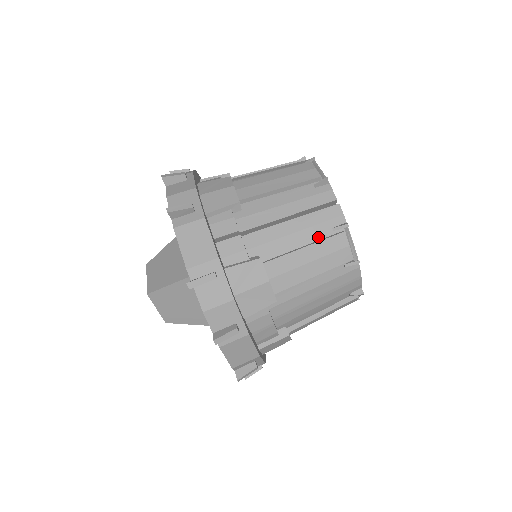
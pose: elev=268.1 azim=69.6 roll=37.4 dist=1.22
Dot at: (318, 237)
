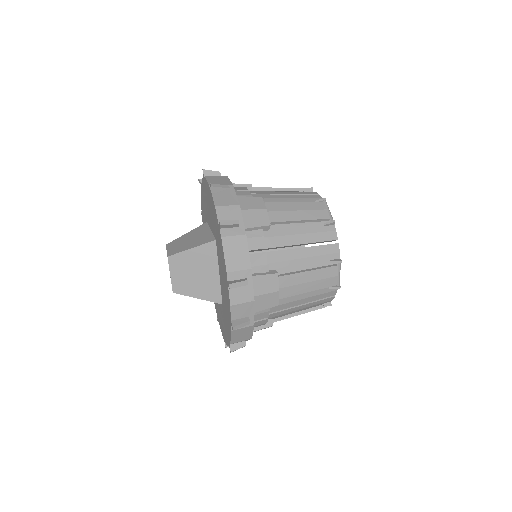
Dot at: occluded
